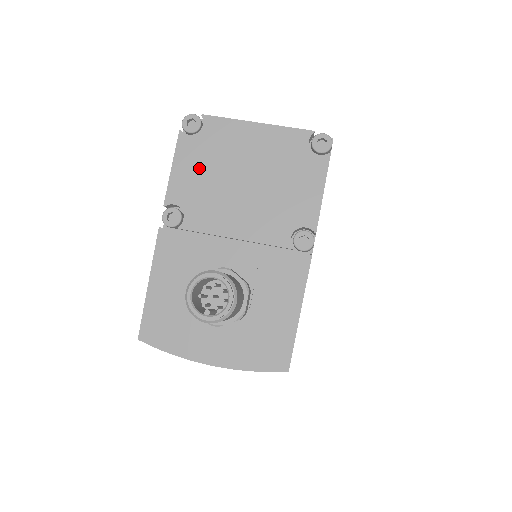
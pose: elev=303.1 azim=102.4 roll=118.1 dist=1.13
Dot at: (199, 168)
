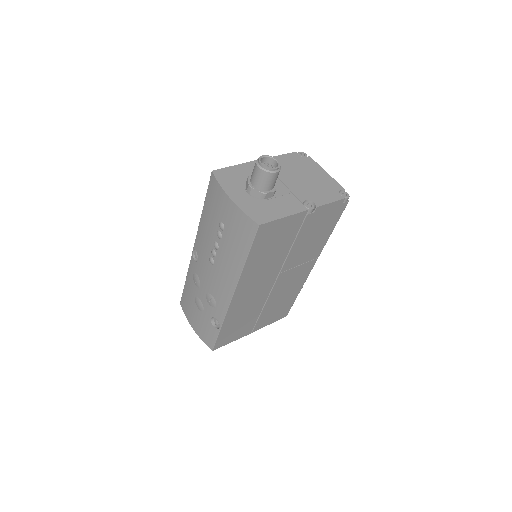
Dot at: (292, 162)
